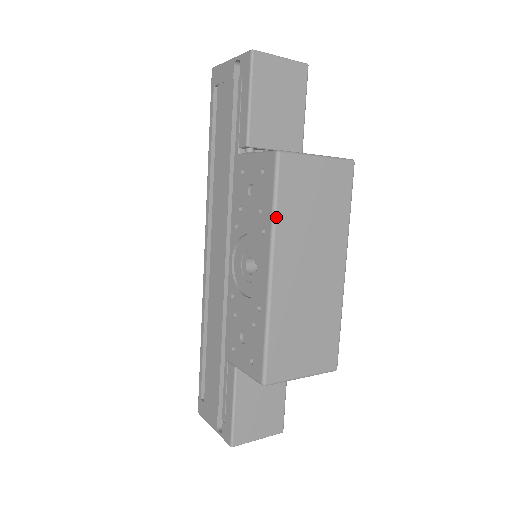
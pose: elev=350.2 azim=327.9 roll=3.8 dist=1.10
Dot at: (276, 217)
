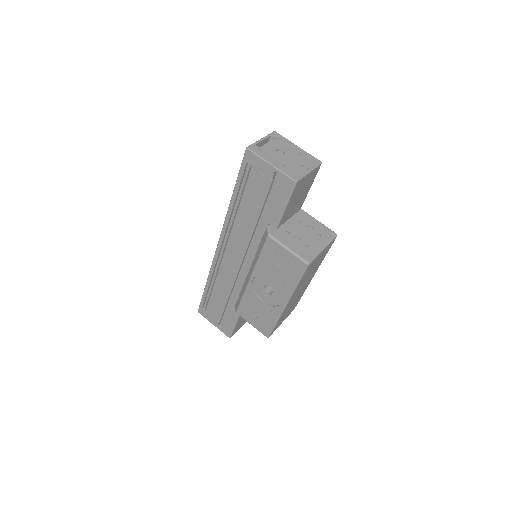
Dot at: (297, 287)
